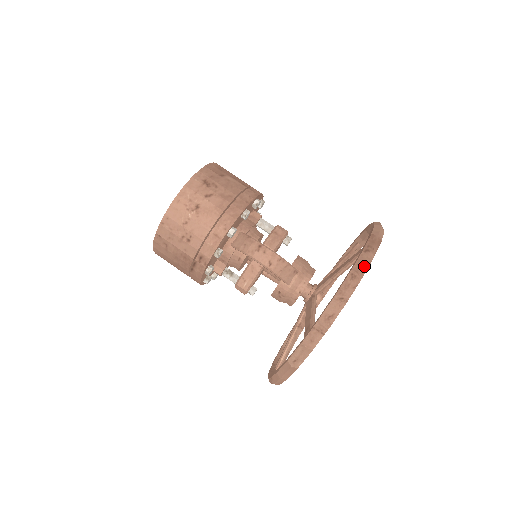
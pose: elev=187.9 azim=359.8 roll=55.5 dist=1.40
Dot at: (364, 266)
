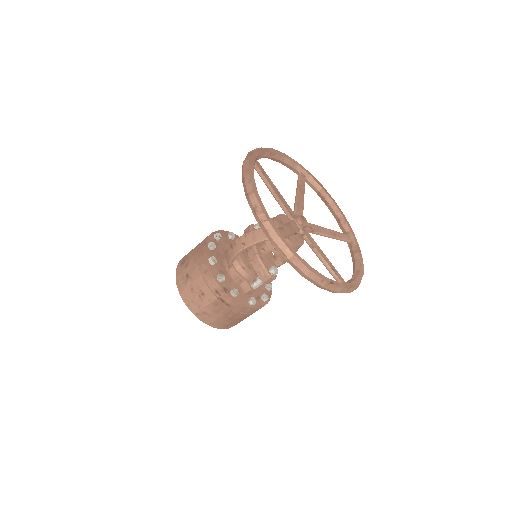
Dot at: (245, 170)
